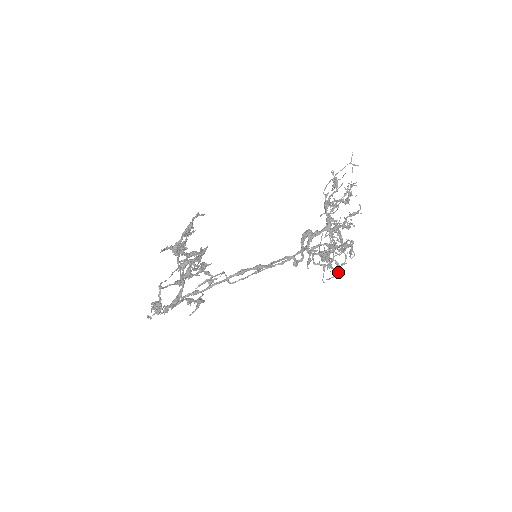
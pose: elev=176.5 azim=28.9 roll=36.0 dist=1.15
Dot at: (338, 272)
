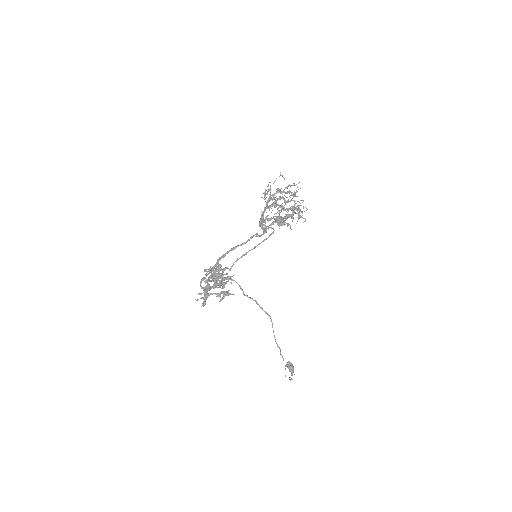
Dot at: (280, 220)
